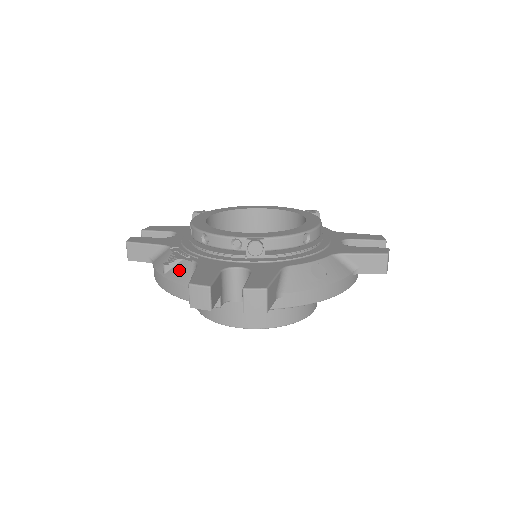
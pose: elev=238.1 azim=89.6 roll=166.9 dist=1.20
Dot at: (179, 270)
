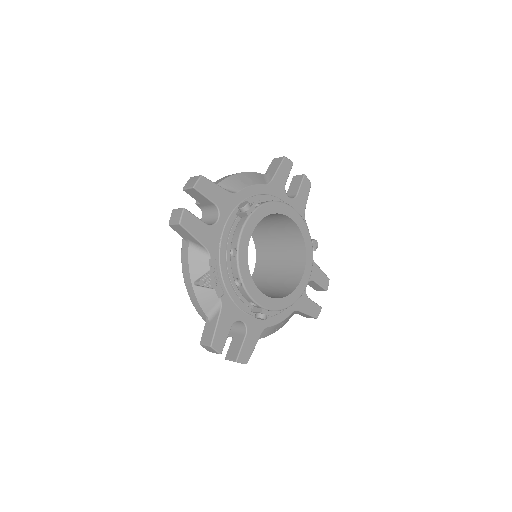
Dot at: (207, 296)
